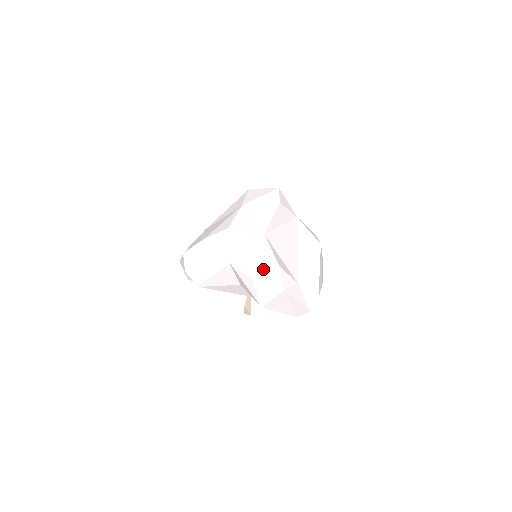
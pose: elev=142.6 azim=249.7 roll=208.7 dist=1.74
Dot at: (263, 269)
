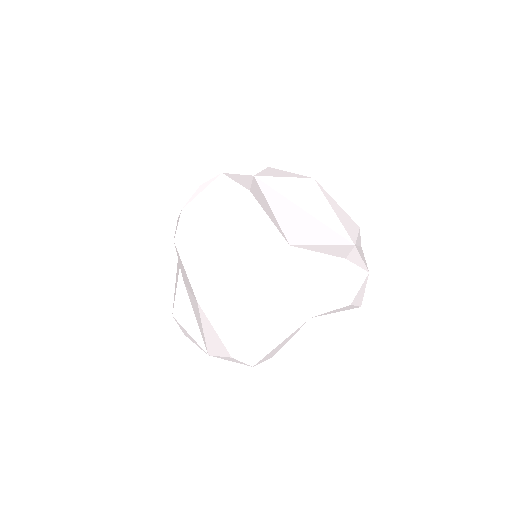
Dot at: (341, 282)
